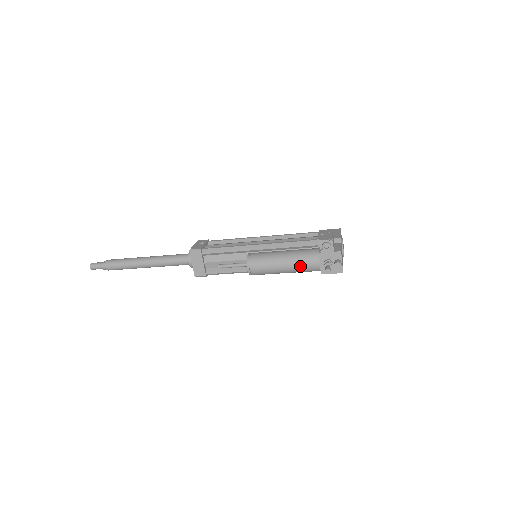
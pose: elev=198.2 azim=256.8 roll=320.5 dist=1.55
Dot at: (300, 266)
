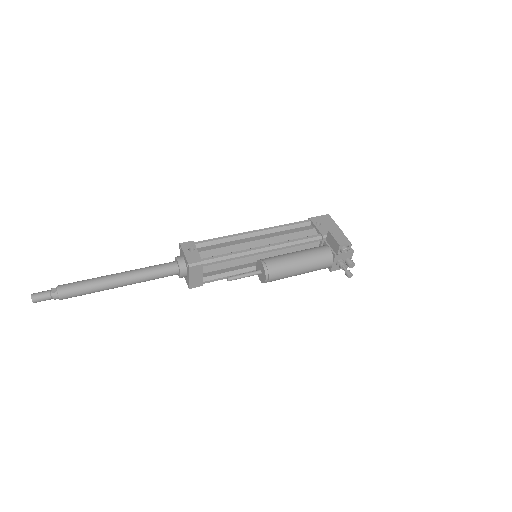
Dot at: (315, 269)
